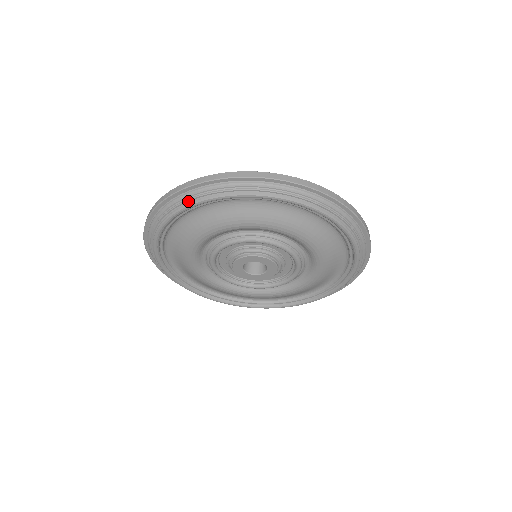
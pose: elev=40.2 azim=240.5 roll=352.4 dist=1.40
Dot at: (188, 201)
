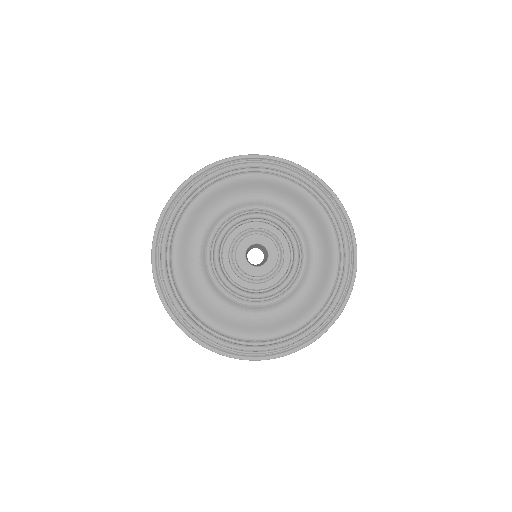
Dot at: (178, 200)
